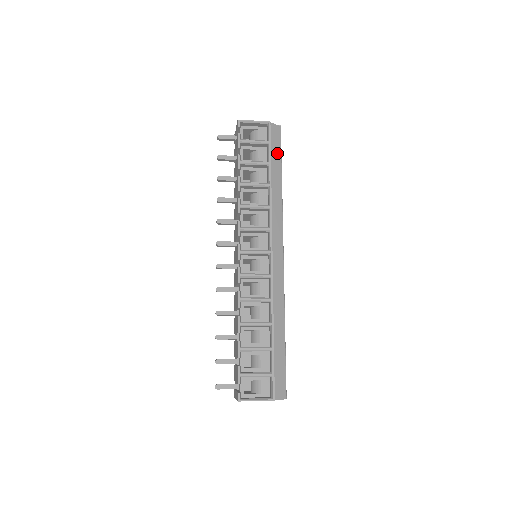
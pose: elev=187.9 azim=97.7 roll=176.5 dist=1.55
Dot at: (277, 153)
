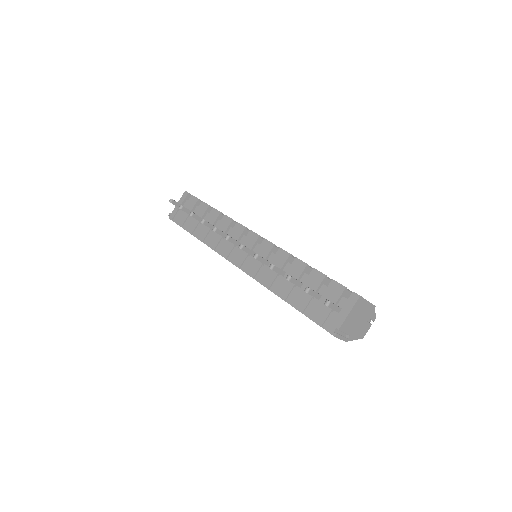
Dot at: occluded
